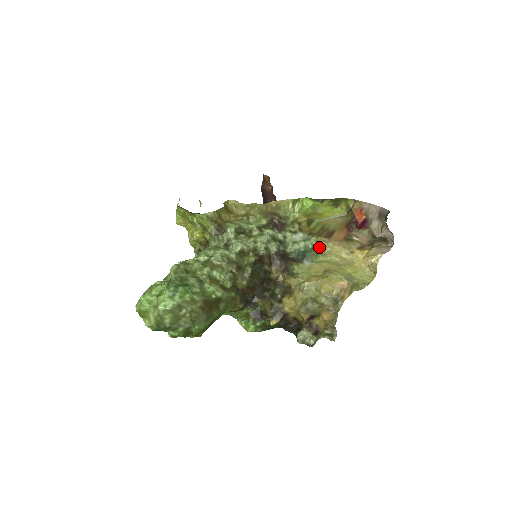
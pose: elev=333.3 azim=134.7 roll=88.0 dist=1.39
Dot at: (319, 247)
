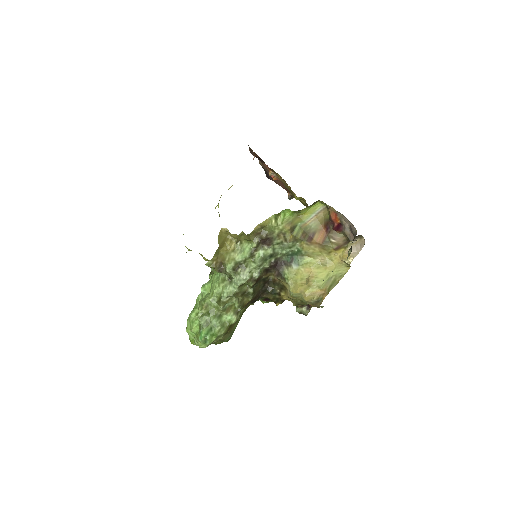
Dot at: (303, 250)
